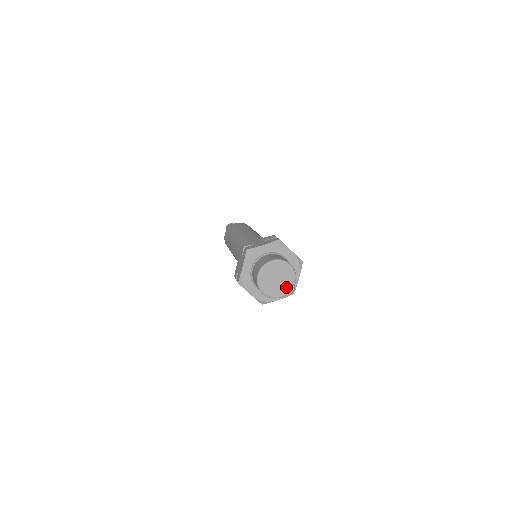
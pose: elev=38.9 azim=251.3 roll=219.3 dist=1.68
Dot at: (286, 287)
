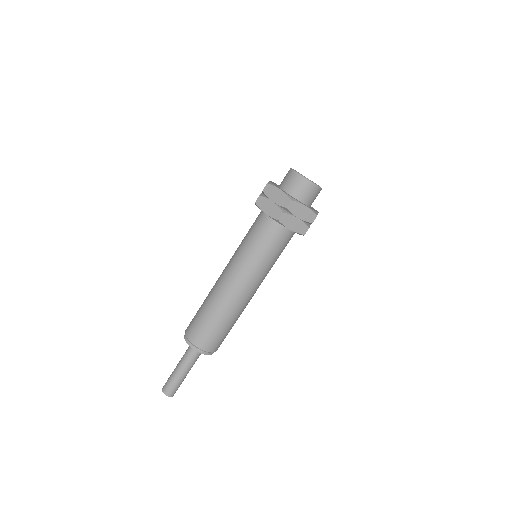
Dot at: occluded
